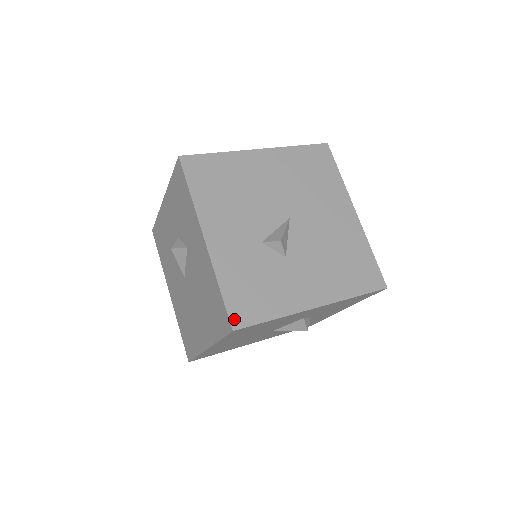
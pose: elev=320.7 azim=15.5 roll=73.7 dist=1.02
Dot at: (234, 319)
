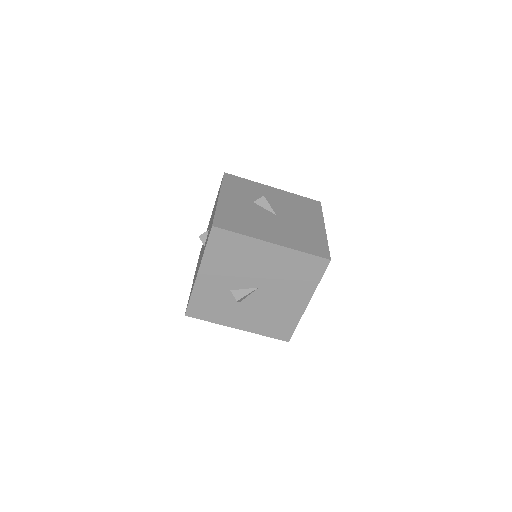
Dot at: (189, 312)
